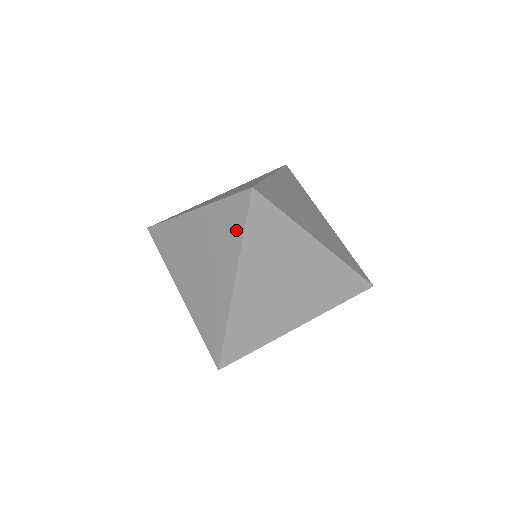
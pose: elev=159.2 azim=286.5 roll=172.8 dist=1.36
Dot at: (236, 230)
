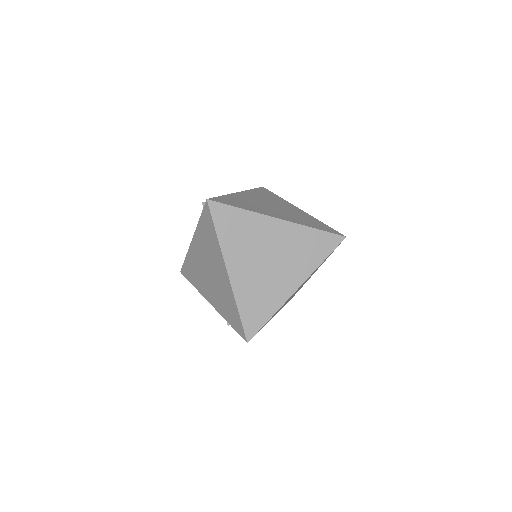
Dot at: (319, 255)
